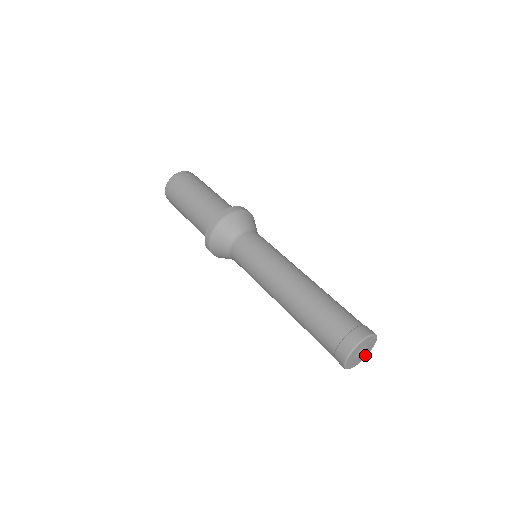
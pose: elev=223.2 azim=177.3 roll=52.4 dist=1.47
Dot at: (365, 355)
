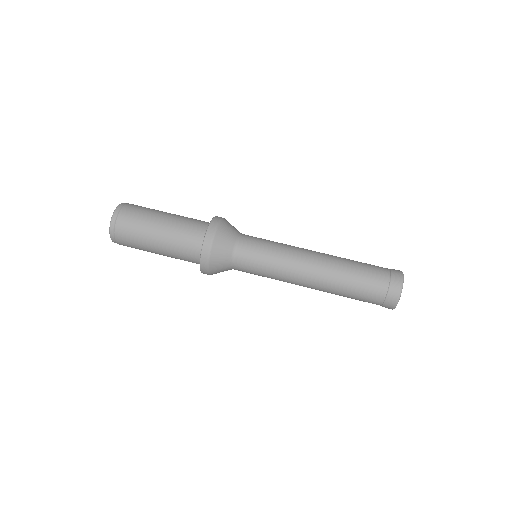
Dot at: occluded
